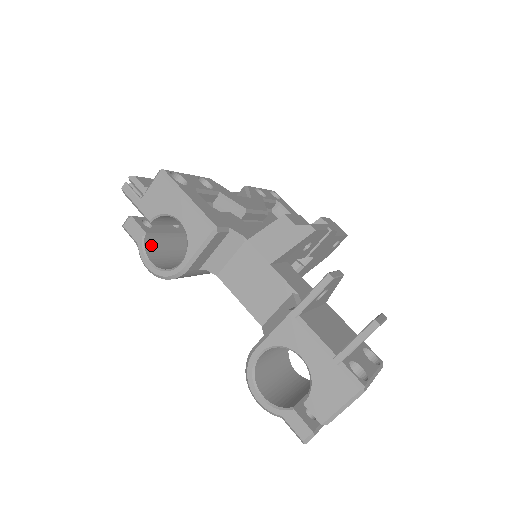
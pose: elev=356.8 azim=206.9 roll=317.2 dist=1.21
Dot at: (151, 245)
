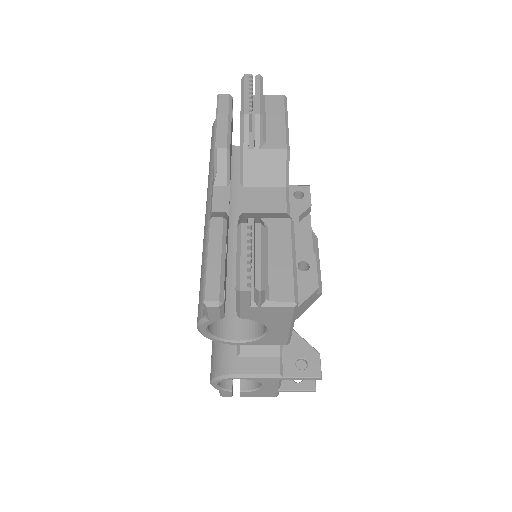
Dot at: occluded
